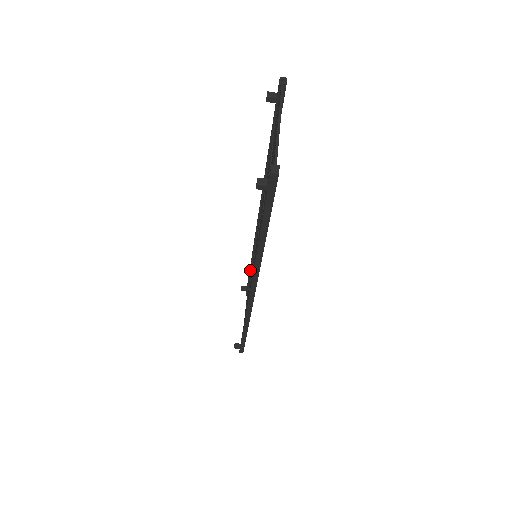
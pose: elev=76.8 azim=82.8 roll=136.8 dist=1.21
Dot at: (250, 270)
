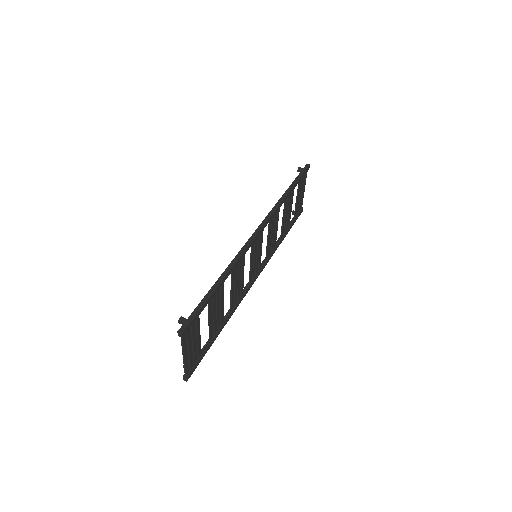
Dot at: (217, 328)
